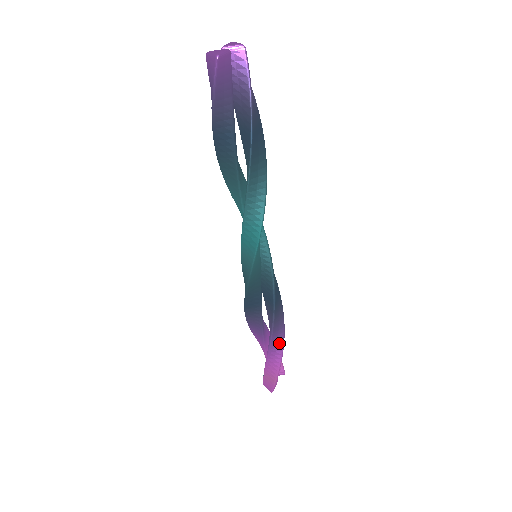
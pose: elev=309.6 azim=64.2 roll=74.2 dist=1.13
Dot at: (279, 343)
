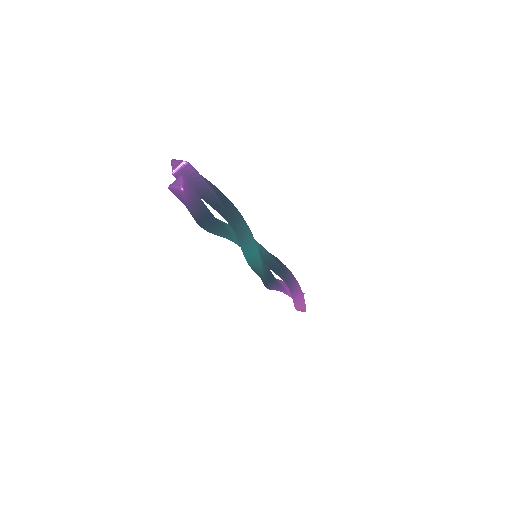
Dot at: (296, 286)
